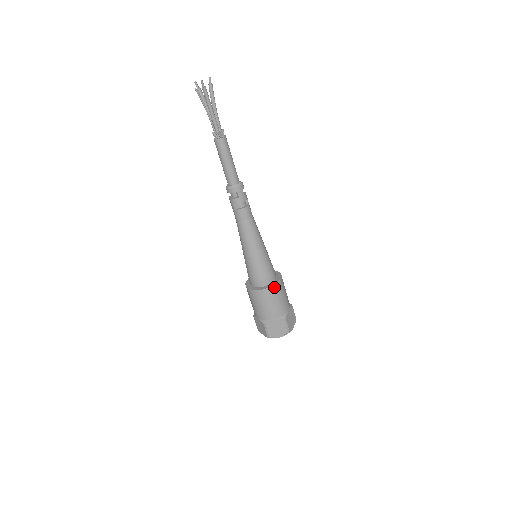
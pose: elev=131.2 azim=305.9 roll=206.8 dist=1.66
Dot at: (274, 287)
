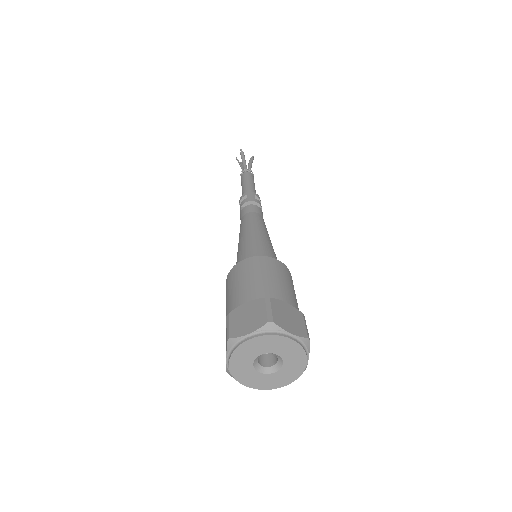
Dot at: (261, 258)
